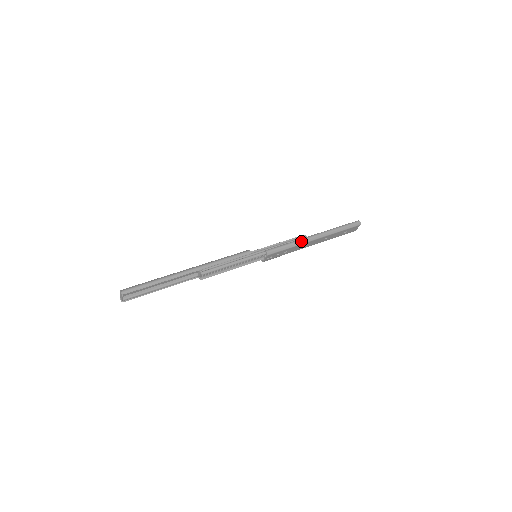
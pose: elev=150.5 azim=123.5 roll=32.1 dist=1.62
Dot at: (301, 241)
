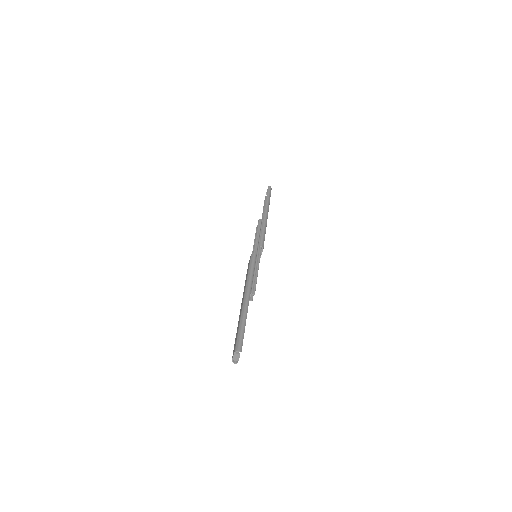
Dot at: (265, 223)
